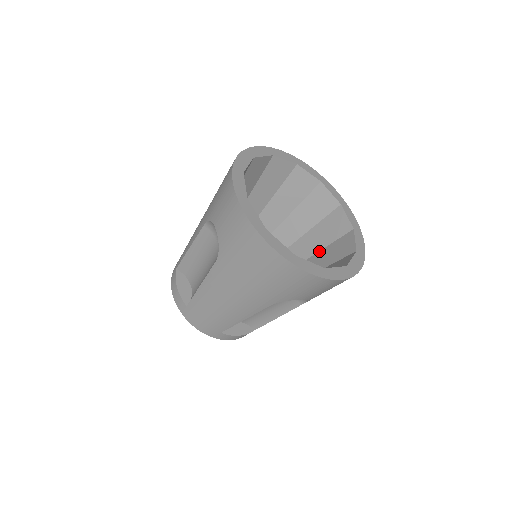
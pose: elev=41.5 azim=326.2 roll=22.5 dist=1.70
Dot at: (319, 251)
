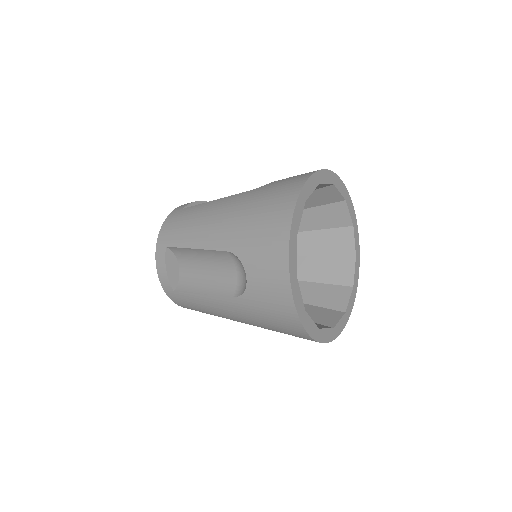
Dot at: (313, 256)
